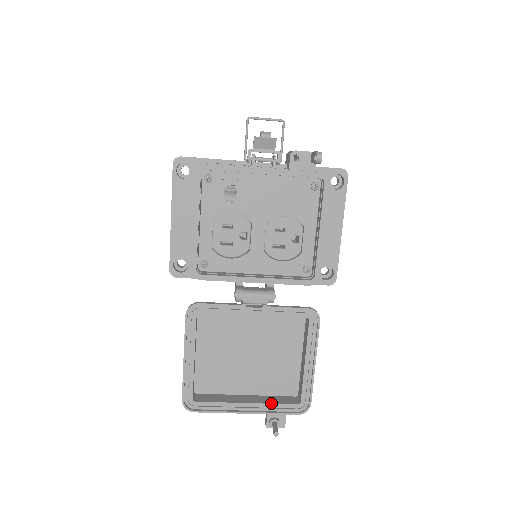
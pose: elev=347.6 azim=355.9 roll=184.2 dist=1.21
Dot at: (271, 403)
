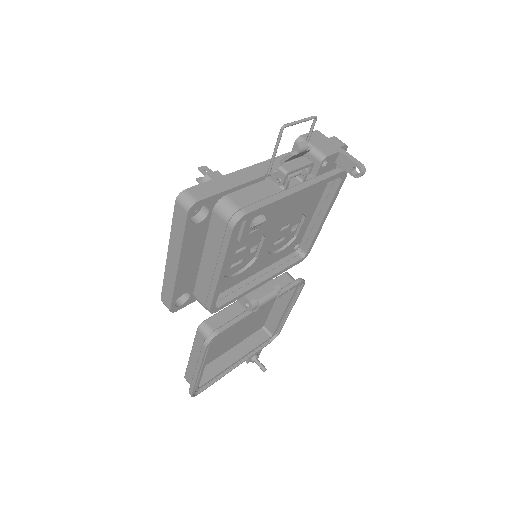
Dot at: (253, 349)
